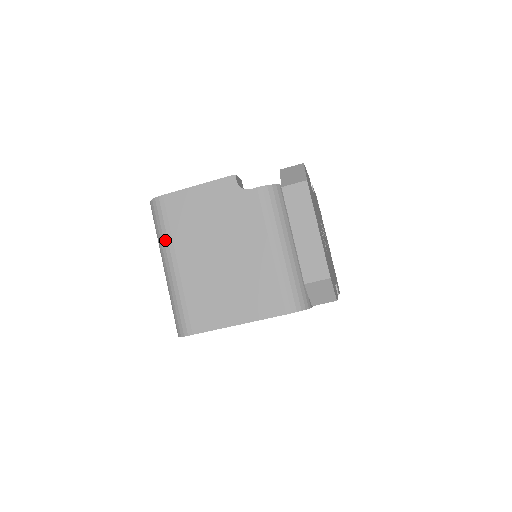
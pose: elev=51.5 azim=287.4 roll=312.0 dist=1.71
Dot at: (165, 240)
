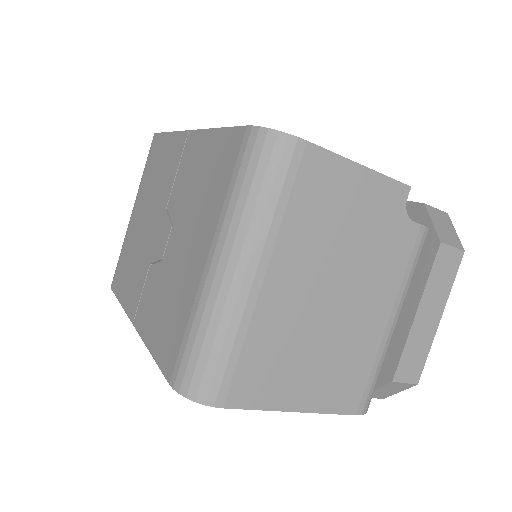
Dot at: (265, 223)
